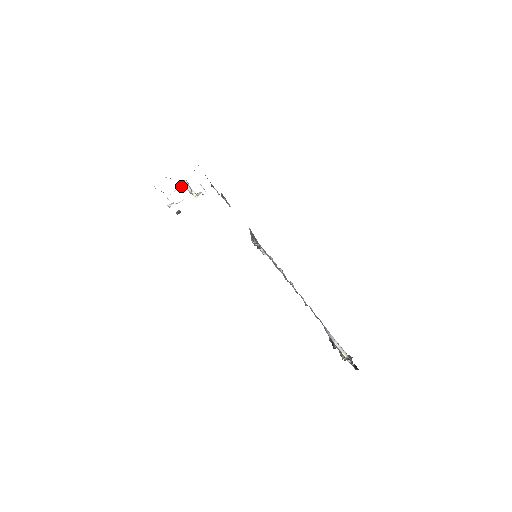
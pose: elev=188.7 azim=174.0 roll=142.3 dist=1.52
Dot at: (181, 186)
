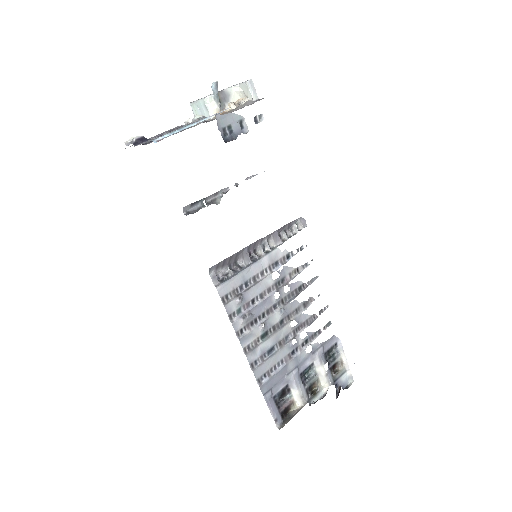
Dot at: (202, 99)
